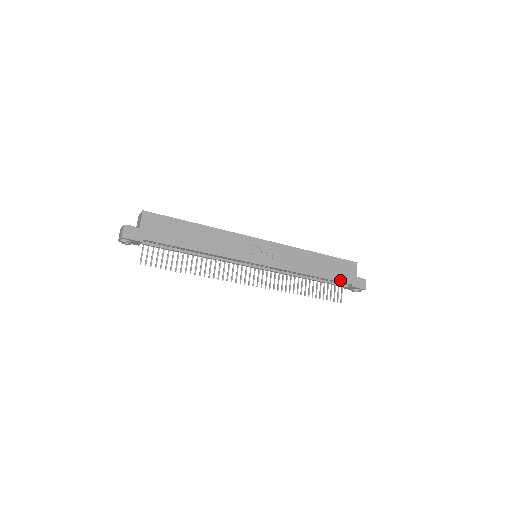
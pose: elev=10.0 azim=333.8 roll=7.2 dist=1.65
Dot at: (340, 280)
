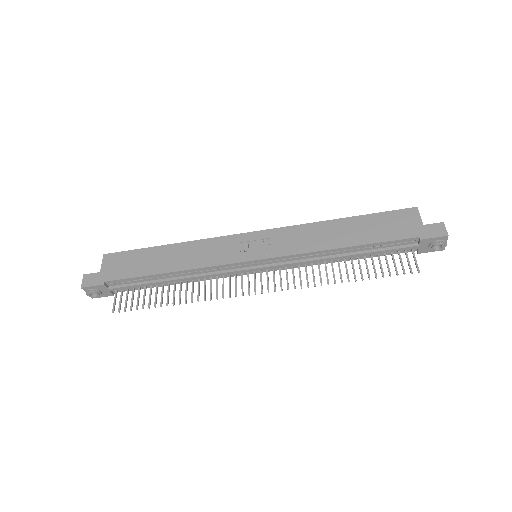
Dot at: (393, 238)
